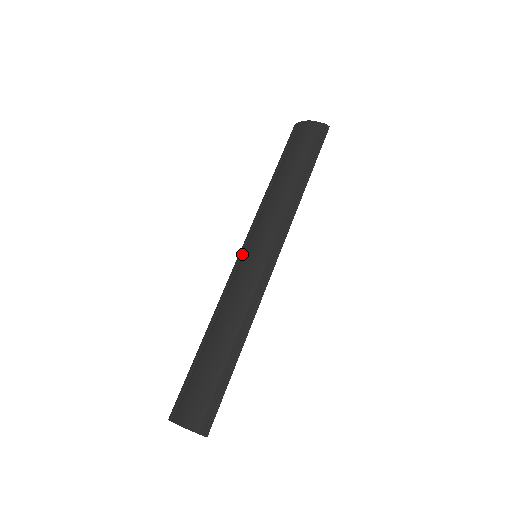
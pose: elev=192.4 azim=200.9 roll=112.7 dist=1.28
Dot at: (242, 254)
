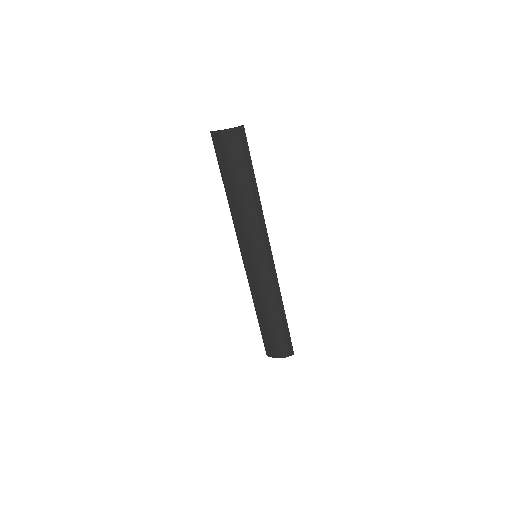
Dot at: (245, 258)
